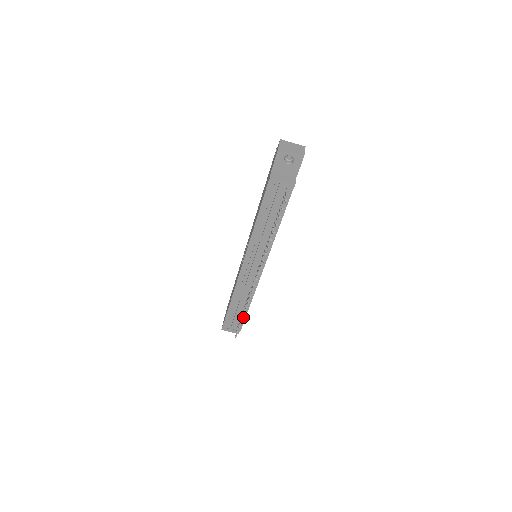
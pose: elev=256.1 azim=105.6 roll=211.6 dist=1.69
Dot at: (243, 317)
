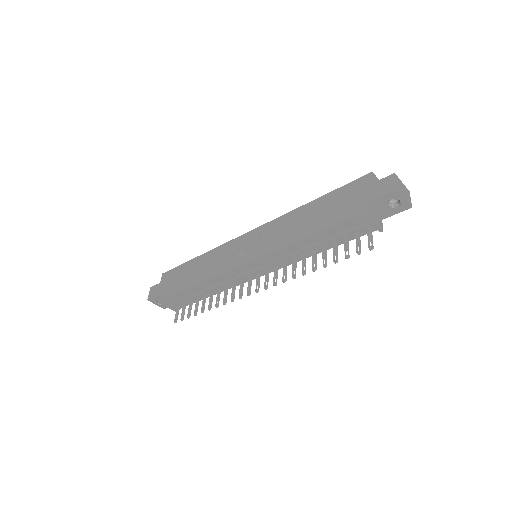
Dot at: occluded
